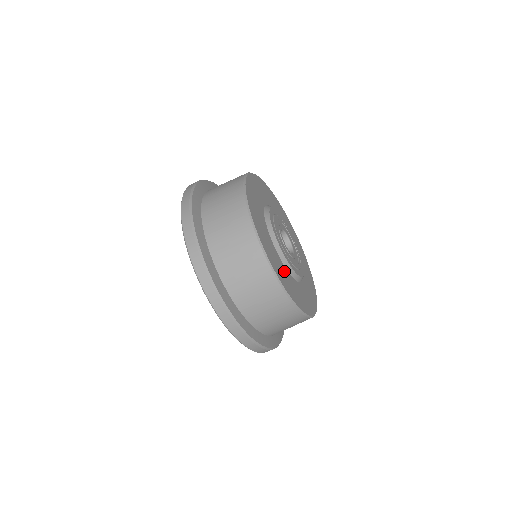
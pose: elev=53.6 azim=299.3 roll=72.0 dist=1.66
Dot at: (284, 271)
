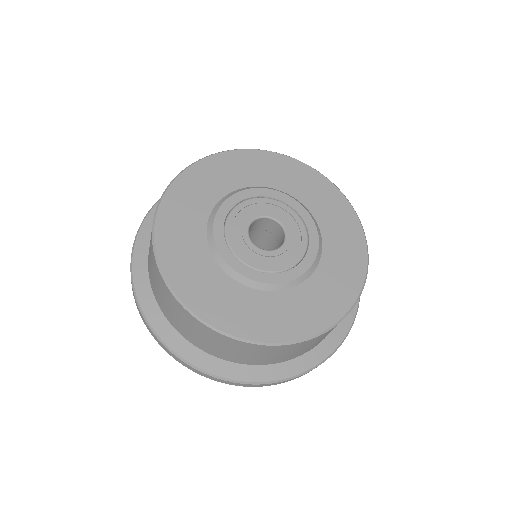
Dot at: (246, 299)
